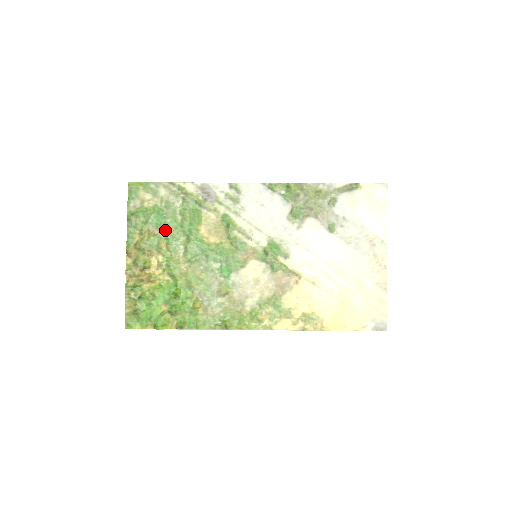
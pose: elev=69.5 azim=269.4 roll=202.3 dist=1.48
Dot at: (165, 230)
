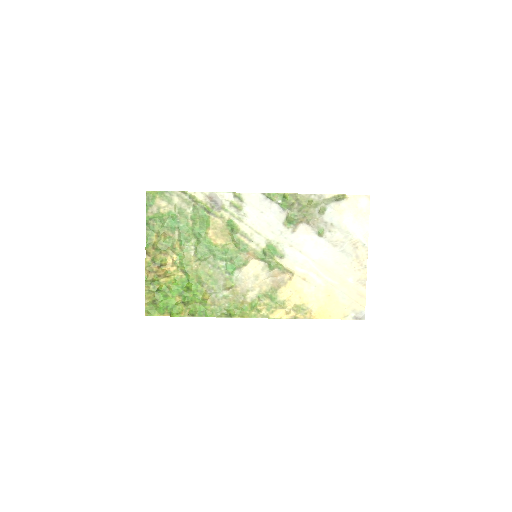
Dot at: (178, 233)
